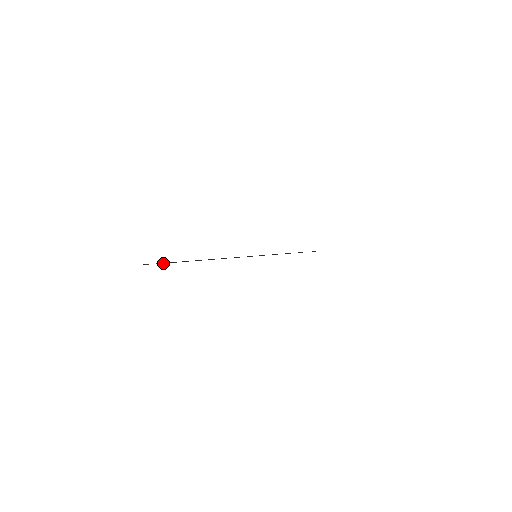
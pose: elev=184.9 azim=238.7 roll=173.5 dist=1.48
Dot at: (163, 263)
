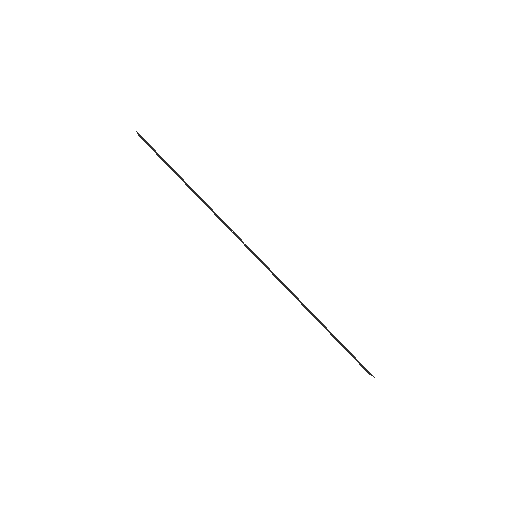
Dot at: occluded
